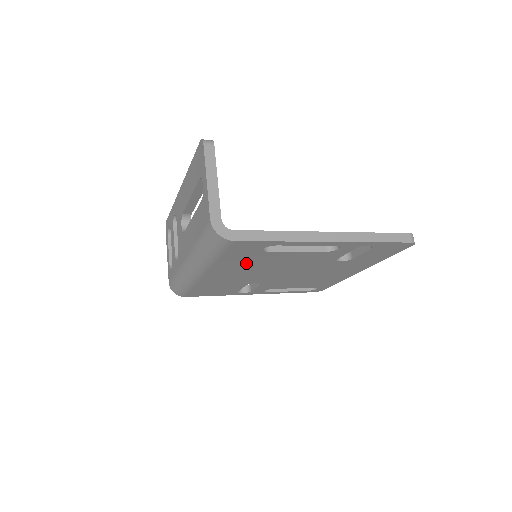
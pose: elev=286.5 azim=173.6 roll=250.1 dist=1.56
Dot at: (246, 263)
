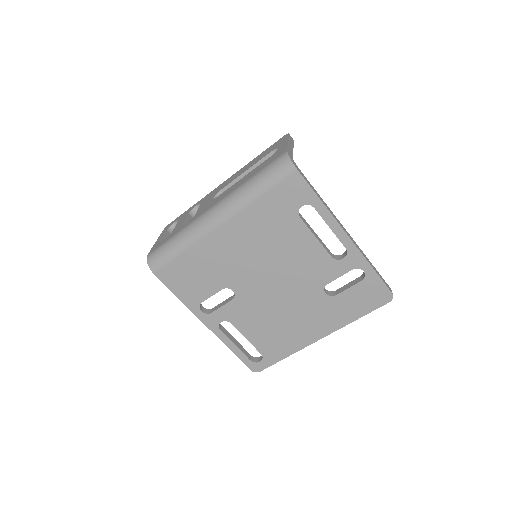
Dot at: (267, 229)
